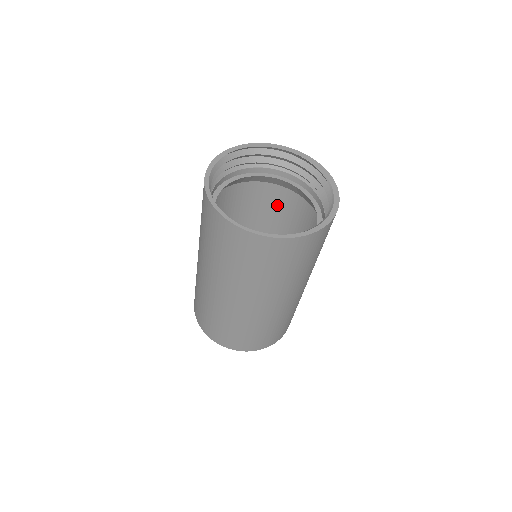
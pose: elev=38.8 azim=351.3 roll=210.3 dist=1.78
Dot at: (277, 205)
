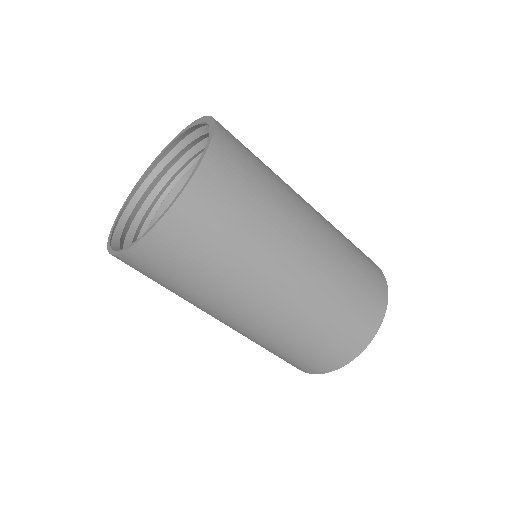
Dot at: occluded
